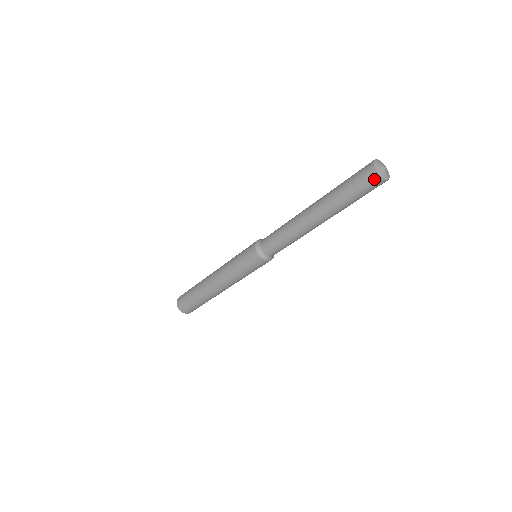
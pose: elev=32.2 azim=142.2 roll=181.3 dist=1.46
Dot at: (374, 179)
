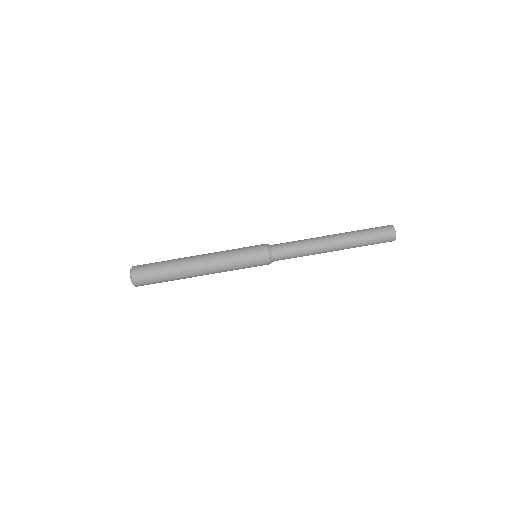
Dot at: (391, 236)
